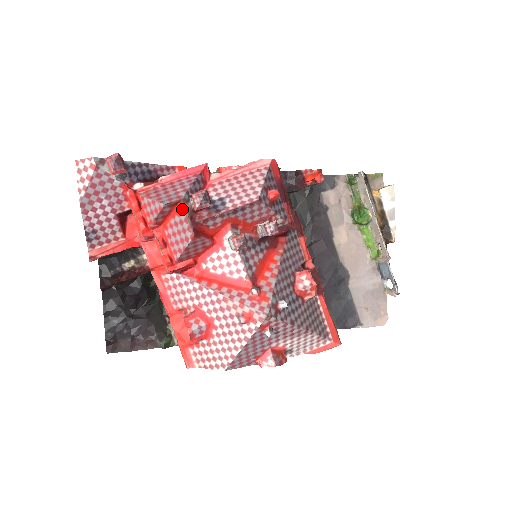
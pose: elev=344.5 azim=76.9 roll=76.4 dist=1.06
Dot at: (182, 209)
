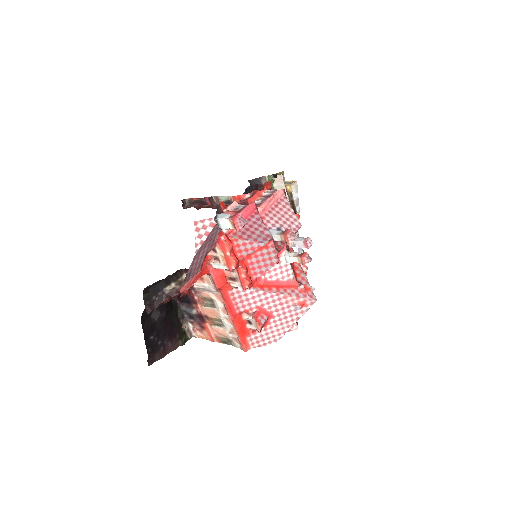
Dot at: (272, 244)
